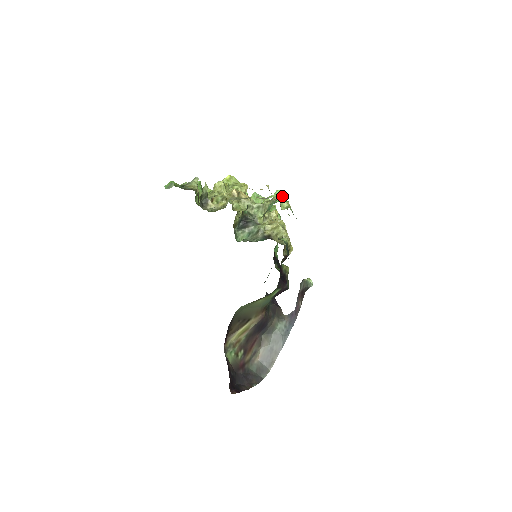
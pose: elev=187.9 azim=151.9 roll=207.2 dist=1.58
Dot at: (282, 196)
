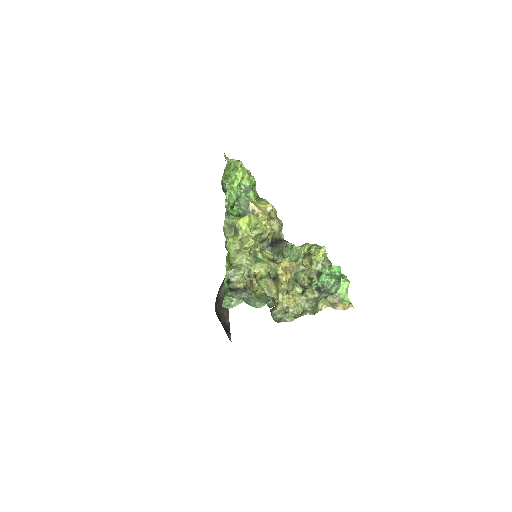
Dot at: (324, 254)
